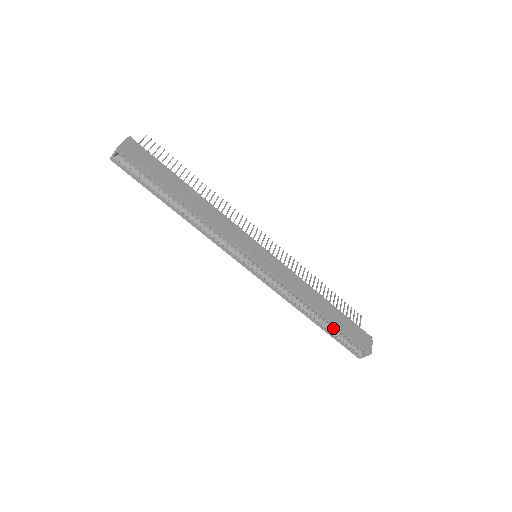
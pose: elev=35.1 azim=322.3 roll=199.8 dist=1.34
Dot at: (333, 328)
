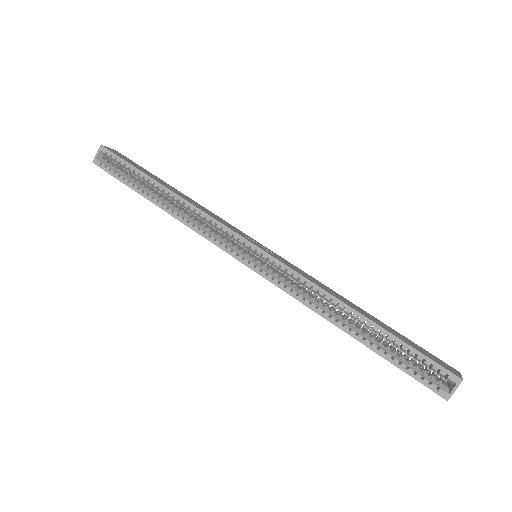
Dot at: (385, 346)
